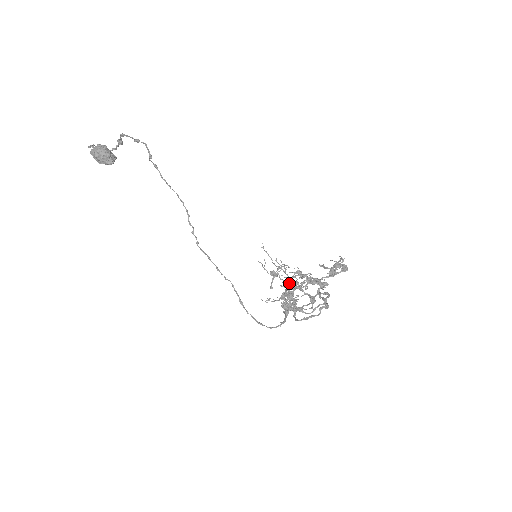
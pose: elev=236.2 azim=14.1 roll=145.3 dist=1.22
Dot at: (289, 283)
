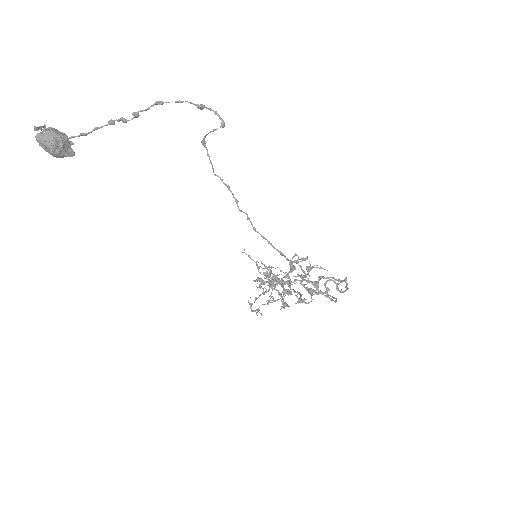
Dot at: (270, 285)
